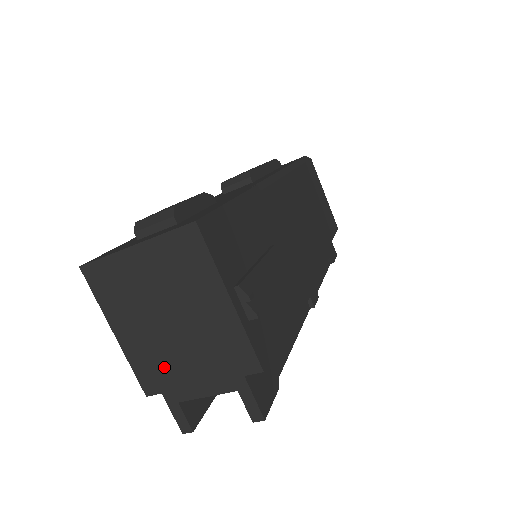
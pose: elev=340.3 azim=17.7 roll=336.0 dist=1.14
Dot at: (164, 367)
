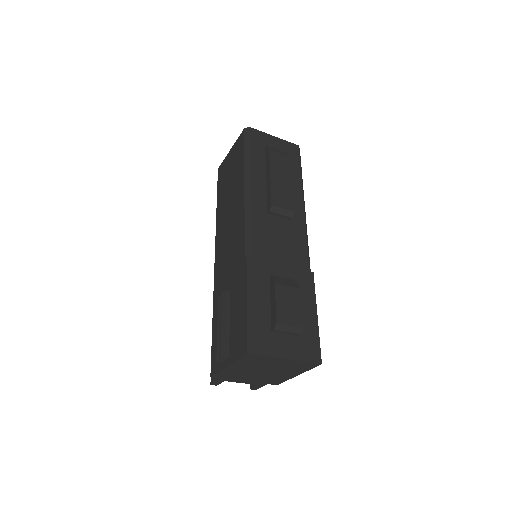
Dot at: (236, 376)
